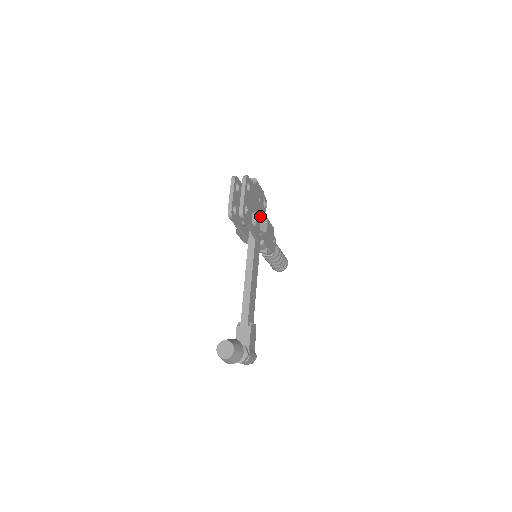
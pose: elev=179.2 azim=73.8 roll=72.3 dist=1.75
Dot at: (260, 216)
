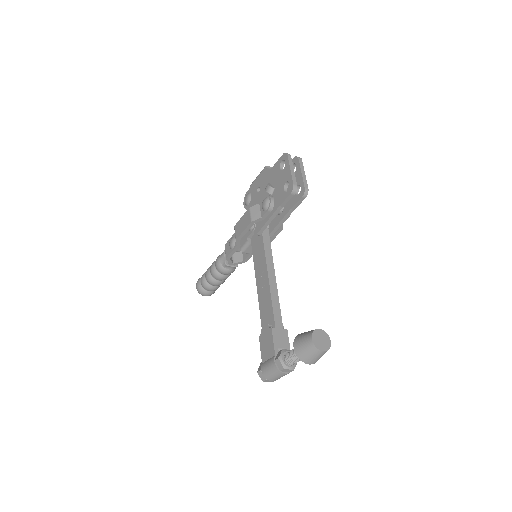
Dot at: occluded
